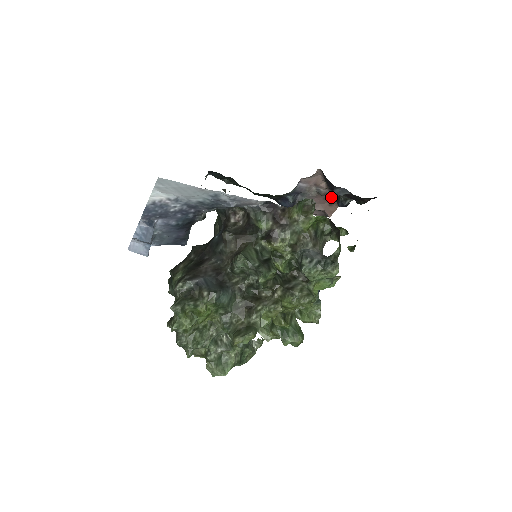
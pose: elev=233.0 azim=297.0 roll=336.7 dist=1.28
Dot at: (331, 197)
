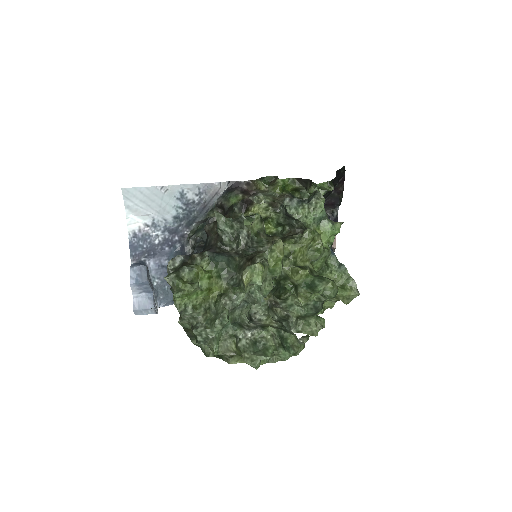
Dot at: occluded
